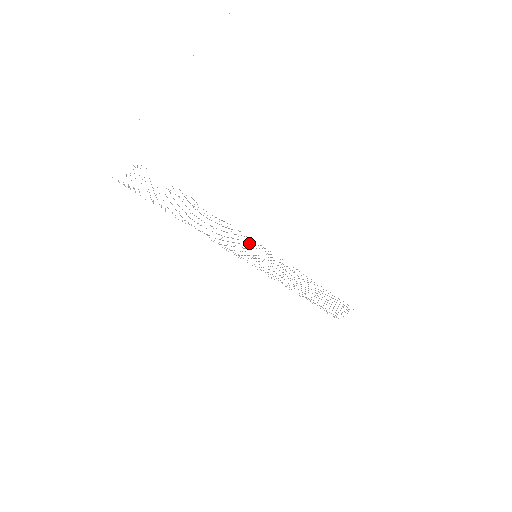
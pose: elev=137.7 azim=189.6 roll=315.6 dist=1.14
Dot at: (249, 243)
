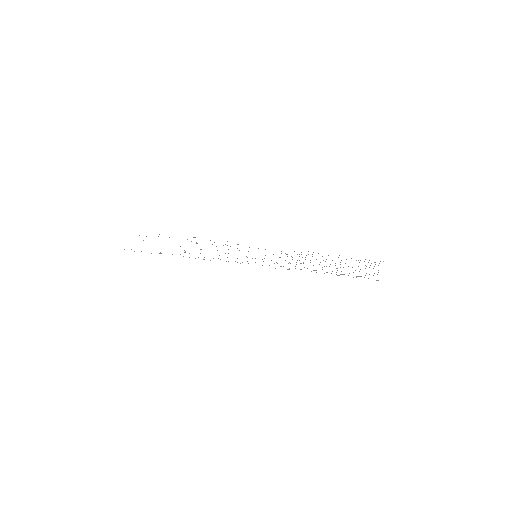
Dot at: occluded
